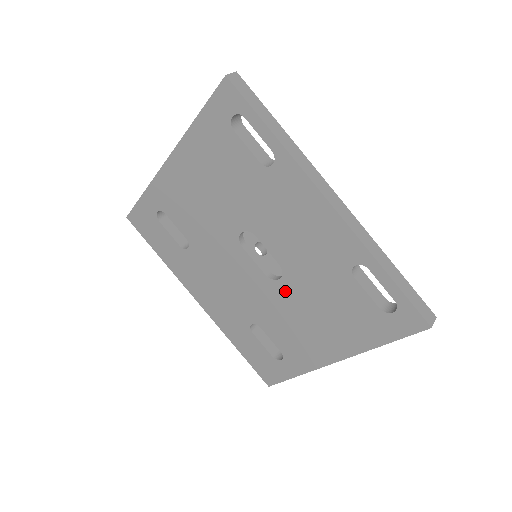
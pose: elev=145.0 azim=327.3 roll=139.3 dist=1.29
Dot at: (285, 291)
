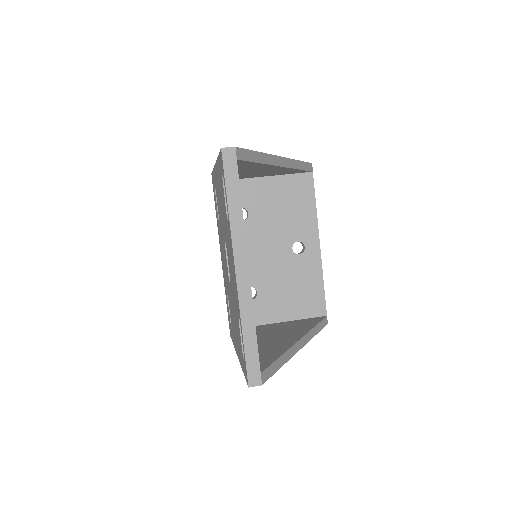
Dot at: occluded
